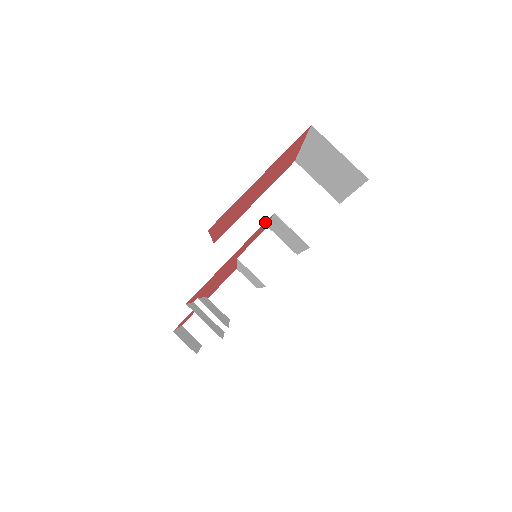
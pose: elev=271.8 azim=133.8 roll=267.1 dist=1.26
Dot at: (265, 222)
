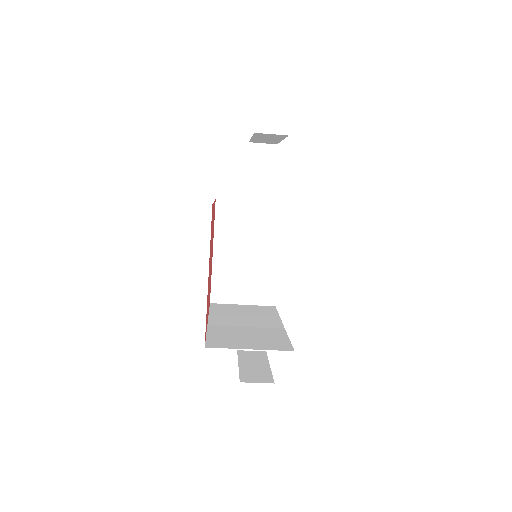
Dot at: occluded
